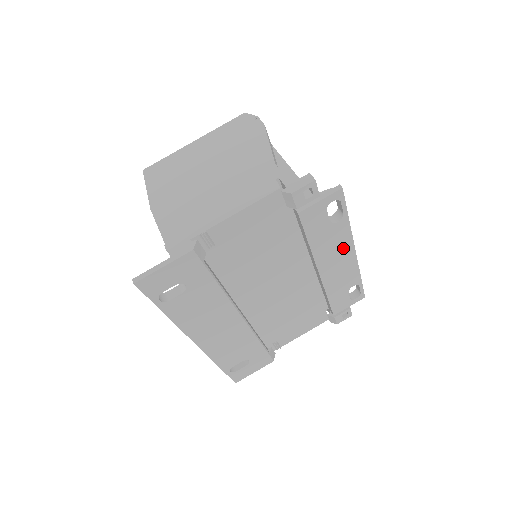
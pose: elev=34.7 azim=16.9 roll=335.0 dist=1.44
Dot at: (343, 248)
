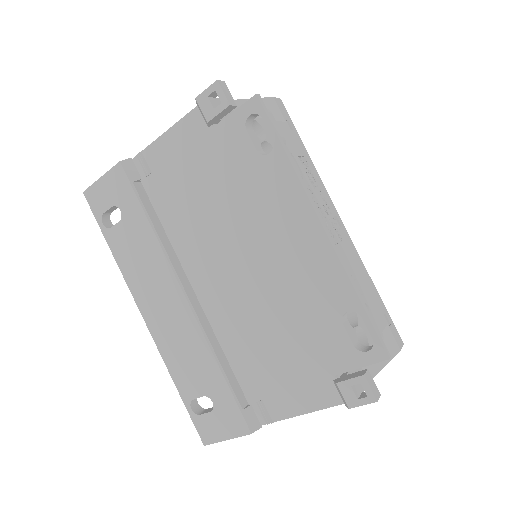
Dot at: (296, 210)
